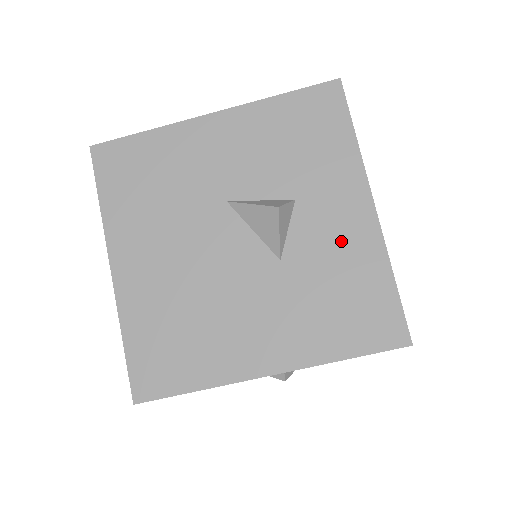
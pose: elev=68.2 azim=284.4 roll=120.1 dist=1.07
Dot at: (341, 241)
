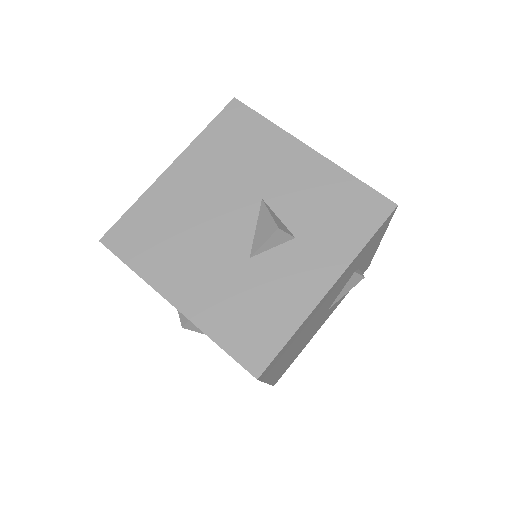
Dot at: (291, 285)
